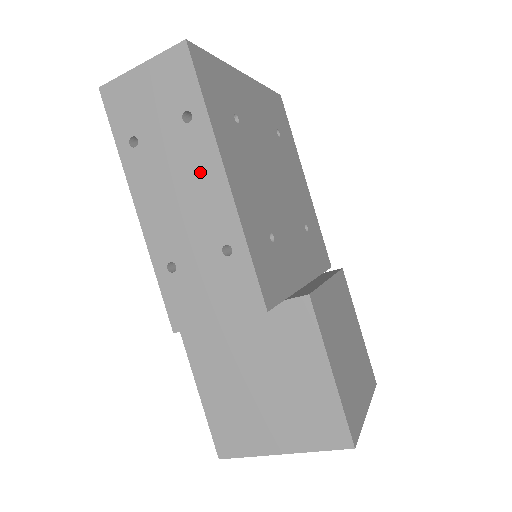
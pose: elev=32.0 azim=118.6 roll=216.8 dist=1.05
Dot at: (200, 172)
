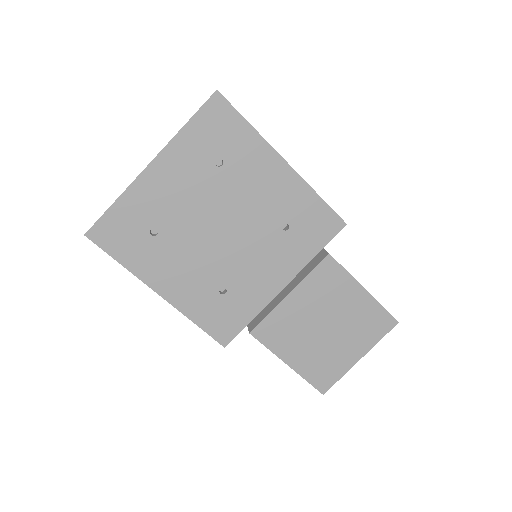
Dot at: occluded
